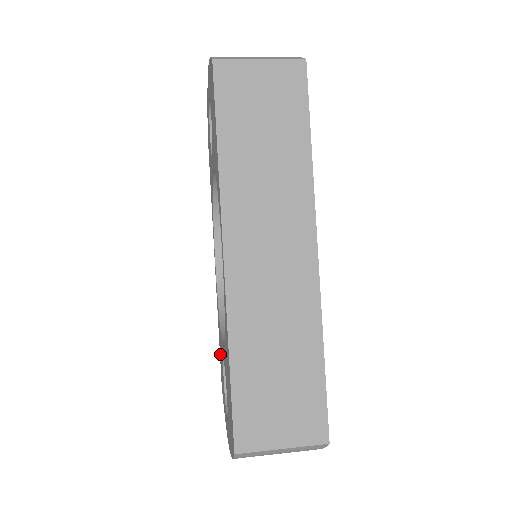
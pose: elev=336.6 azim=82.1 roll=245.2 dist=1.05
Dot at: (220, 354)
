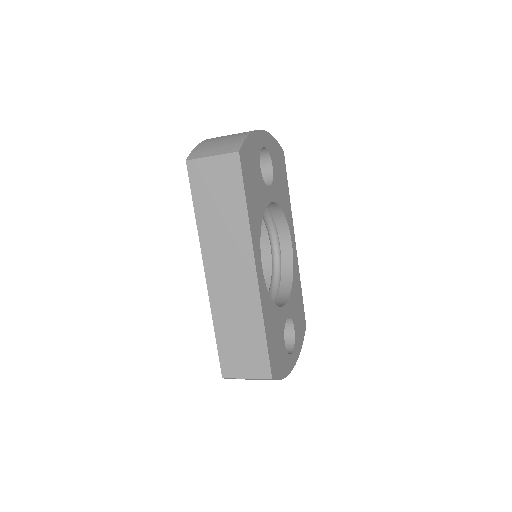
Dot at: occluded
